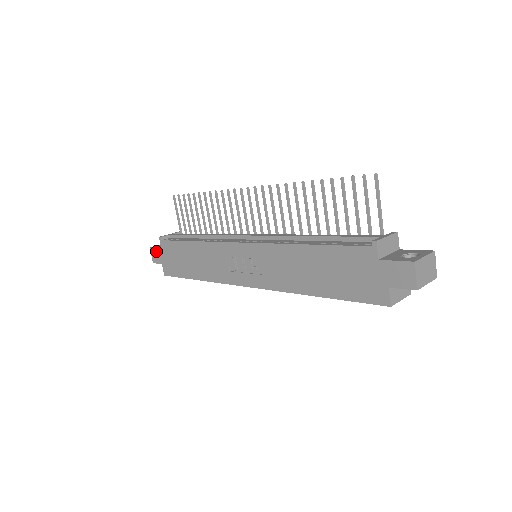
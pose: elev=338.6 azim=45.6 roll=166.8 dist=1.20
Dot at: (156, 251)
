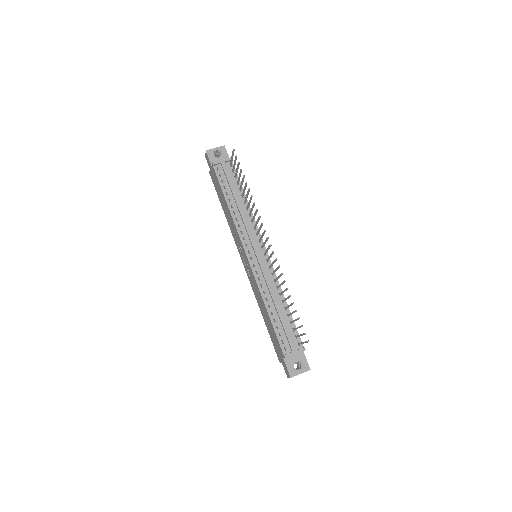
Dot at: (209, 160)
